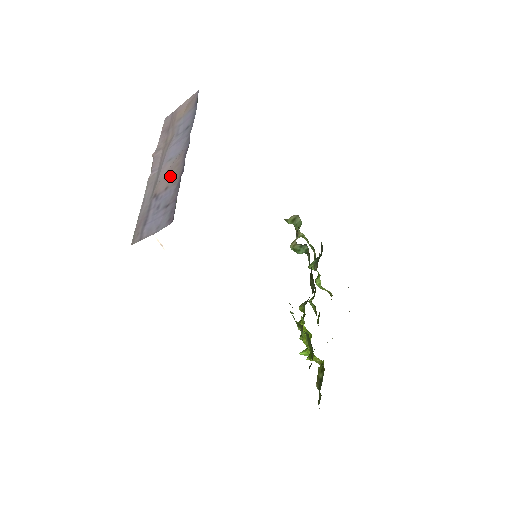
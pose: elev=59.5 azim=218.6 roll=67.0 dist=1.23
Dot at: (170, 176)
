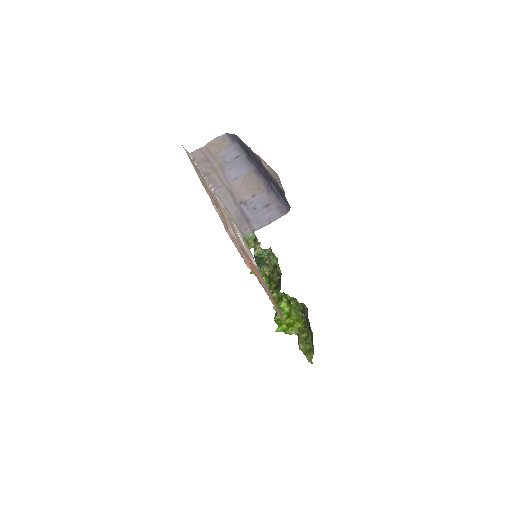
Dot at: (251, 188)
